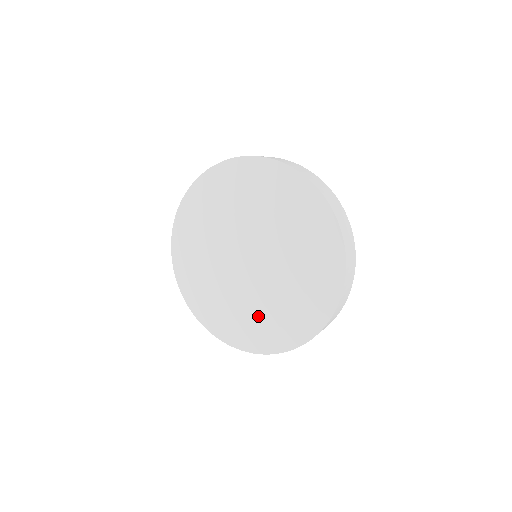
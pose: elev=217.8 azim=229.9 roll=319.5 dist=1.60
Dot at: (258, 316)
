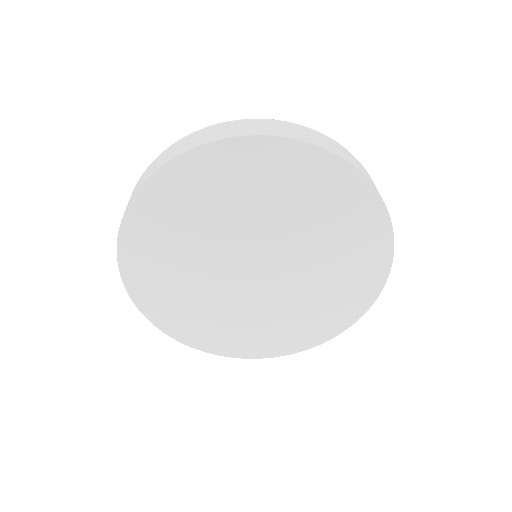
Dot at: (329, 289)
